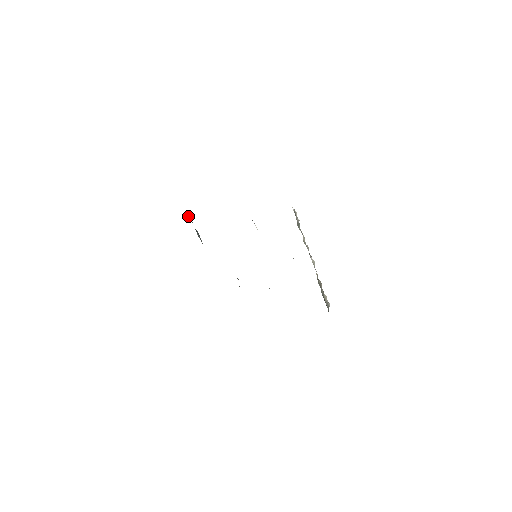
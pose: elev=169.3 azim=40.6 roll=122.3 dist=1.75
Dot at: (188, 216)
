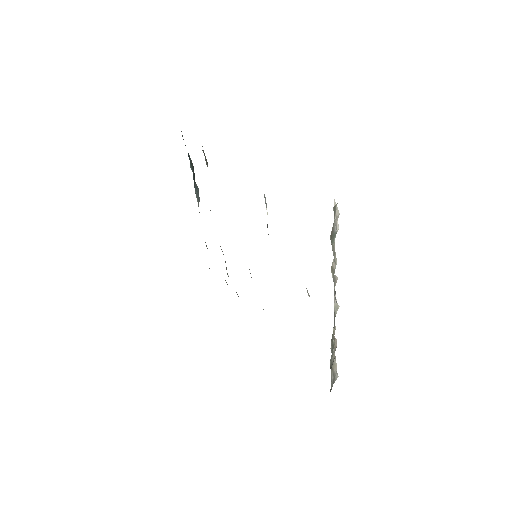
Dot at: (190, 160)
